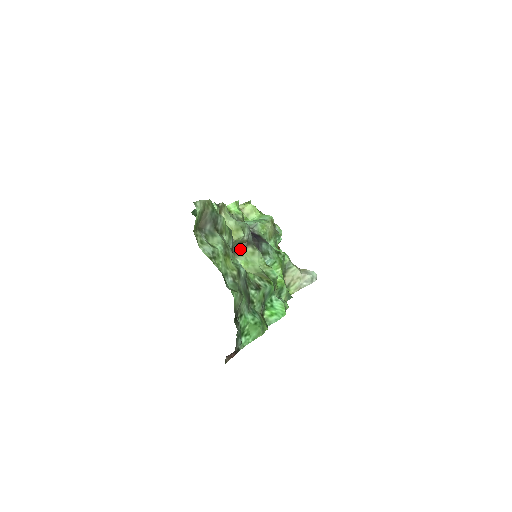
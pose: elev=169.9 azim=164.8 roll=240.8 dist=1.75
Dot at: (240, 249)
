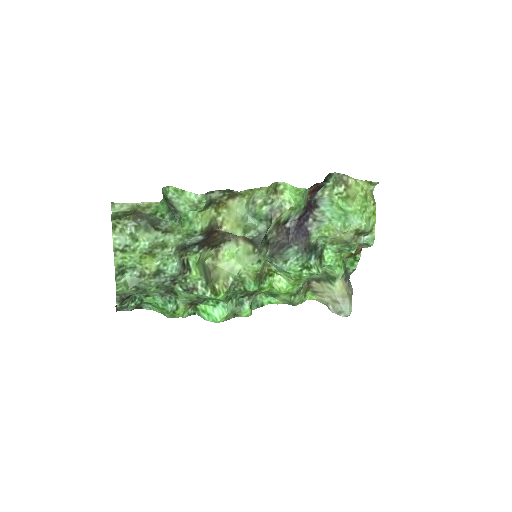
Dot at: (243, 238)
